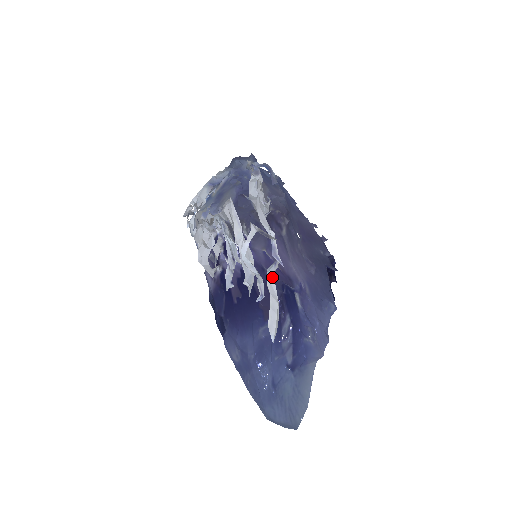
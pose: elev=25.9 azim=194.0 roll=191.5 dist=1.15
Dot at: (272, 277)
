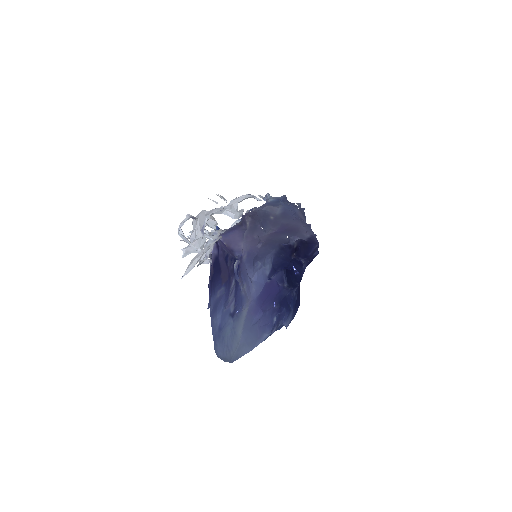
Dot at: (206, 247)
